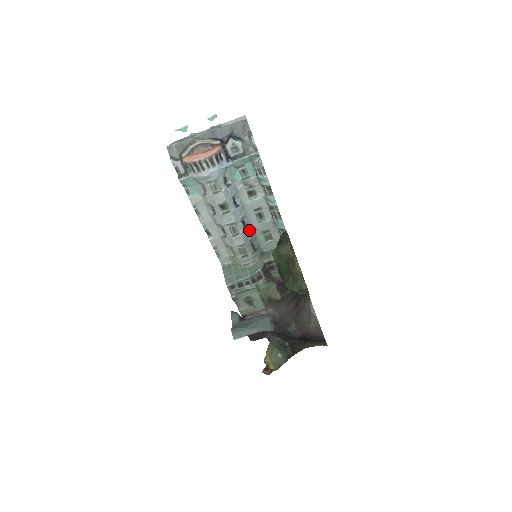
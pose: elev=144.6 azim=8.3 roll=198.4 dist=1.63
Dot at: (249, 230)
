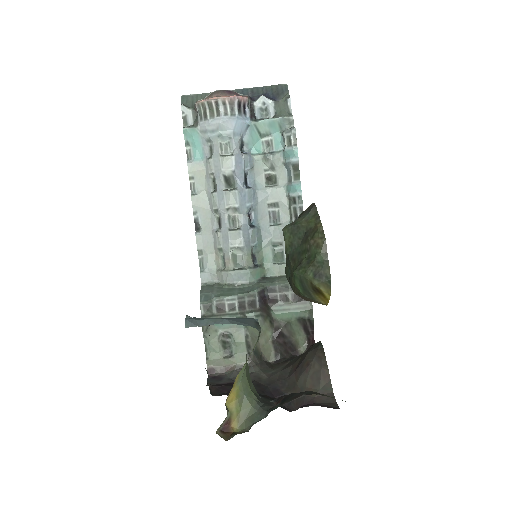
Dot at: (254, 231)
